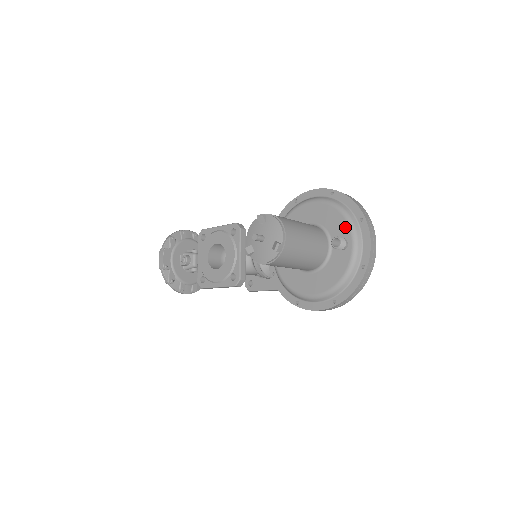
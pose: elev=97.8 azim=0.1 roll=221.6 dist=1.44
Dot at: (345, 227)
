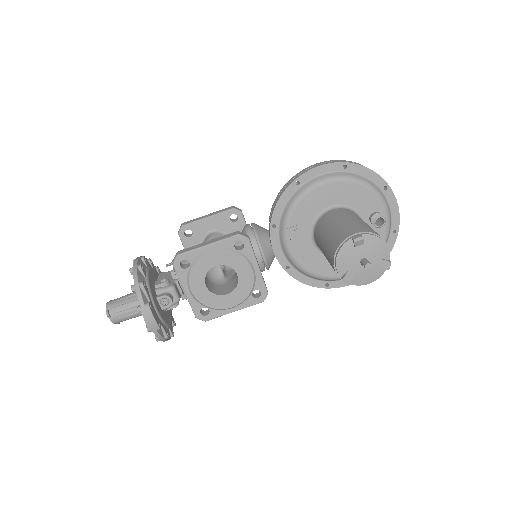
Dot at: (375, 201)
